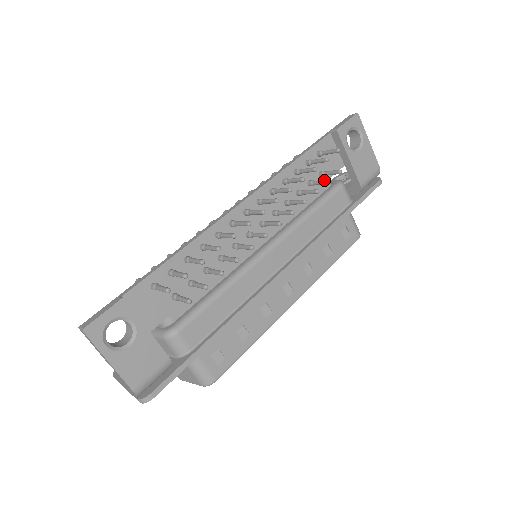
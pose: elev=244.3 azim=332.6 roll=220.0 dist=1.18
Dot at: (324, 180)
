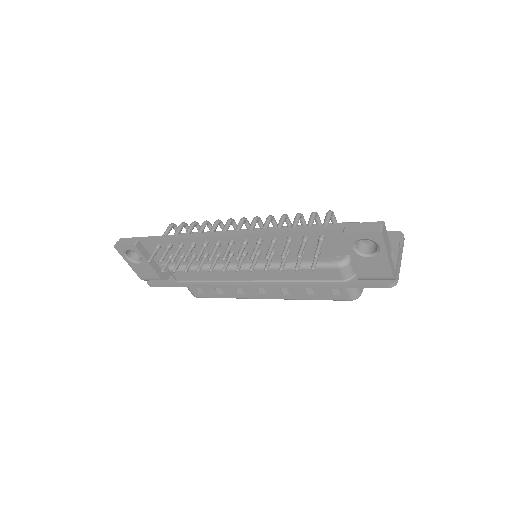
Dot at: (296, 265)
